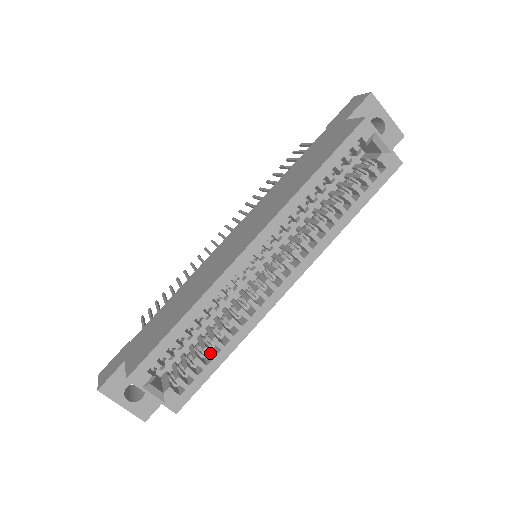
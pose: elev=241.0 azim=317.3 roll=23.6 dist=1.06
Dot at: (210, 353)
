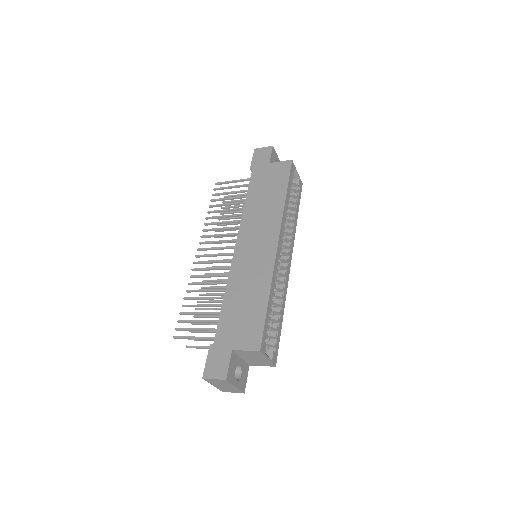
Dot at: (278, 318)
